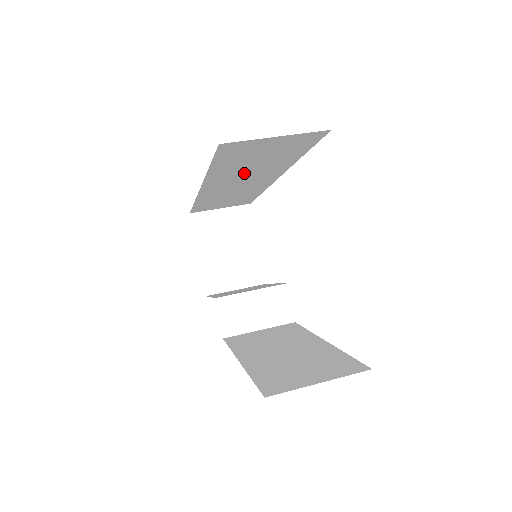
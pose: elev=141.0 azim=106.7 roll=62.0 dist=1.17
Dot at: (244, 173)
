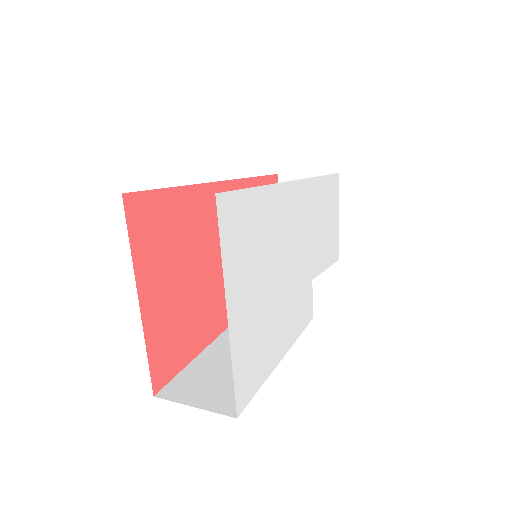
Dot at: occluded
